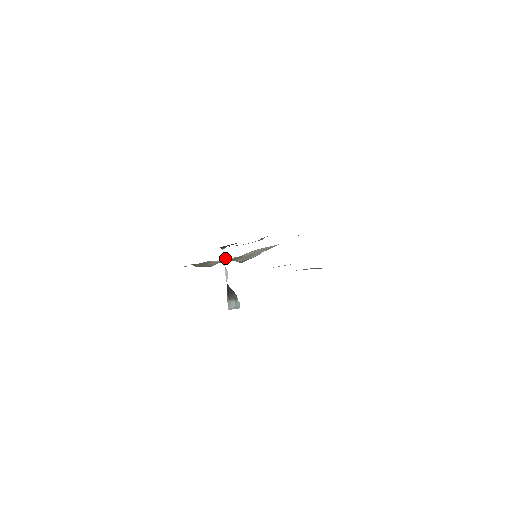
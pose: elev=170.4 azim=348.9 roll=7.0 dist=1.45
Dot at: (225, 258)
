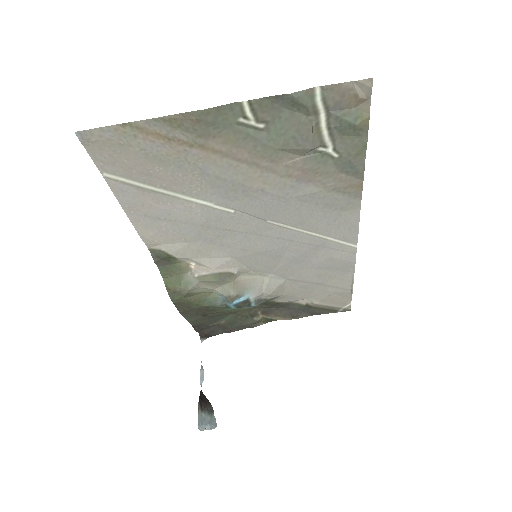
Dot at: (209, 293)
